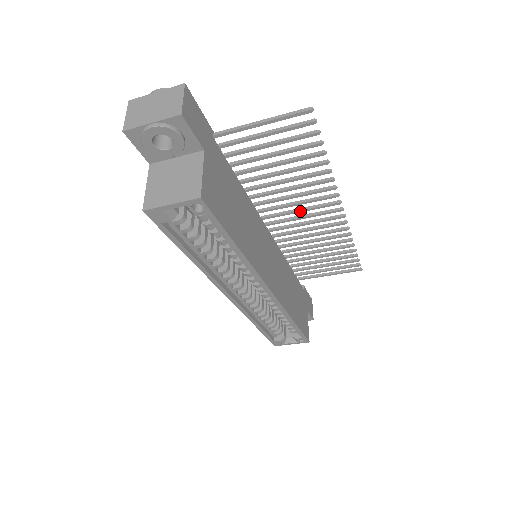
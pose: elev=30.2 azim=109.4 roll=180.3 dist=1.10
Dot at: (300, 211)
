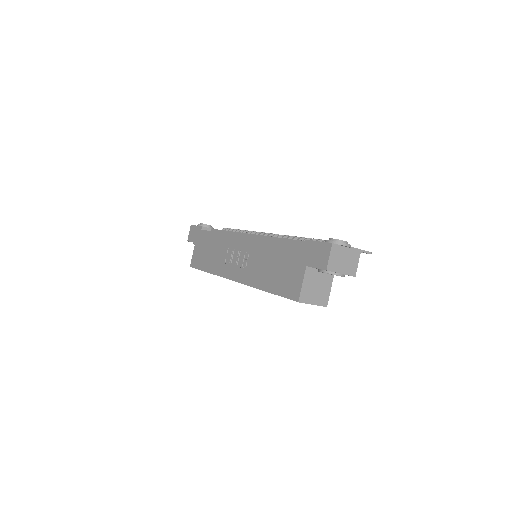
Dot at: occluded
